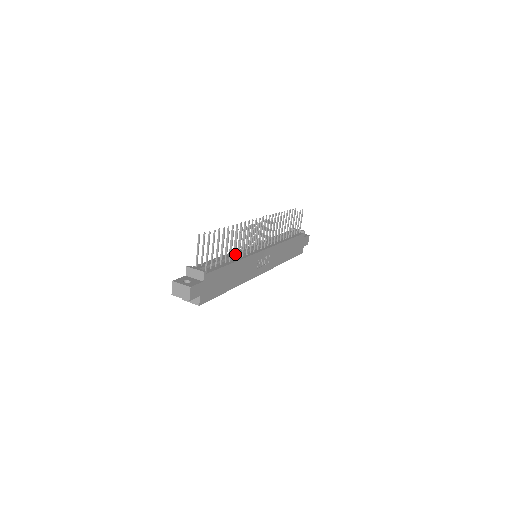
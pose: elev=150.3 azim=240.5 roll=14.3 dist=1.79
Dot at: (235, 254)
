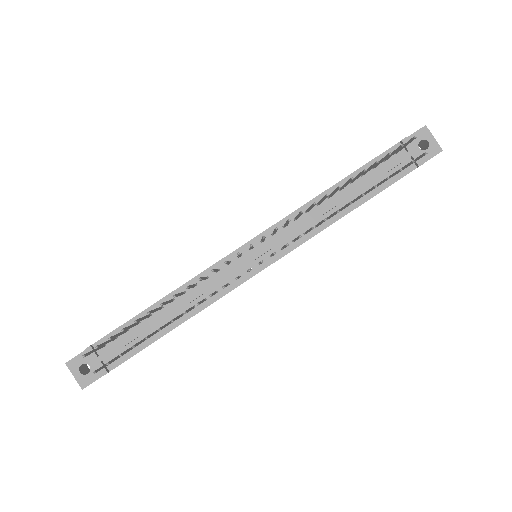
Dot at: (180, 316)
